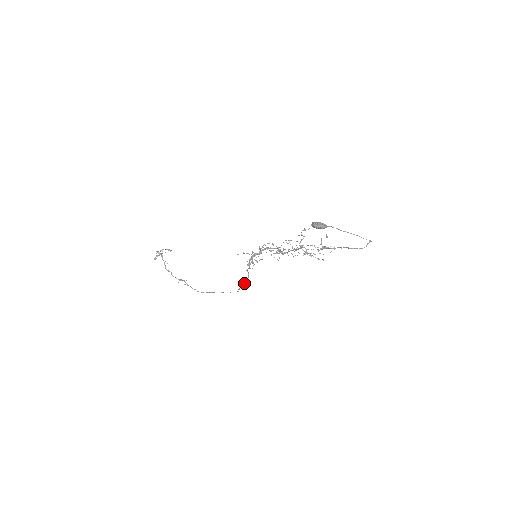
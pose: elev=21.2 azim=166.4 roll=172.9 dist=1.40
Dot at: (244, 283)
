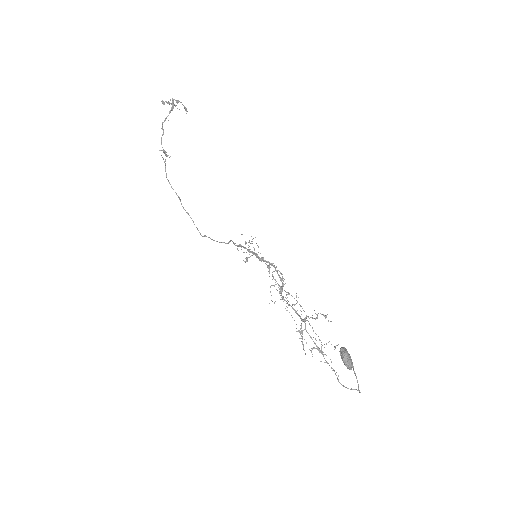
Dot at: occluded
